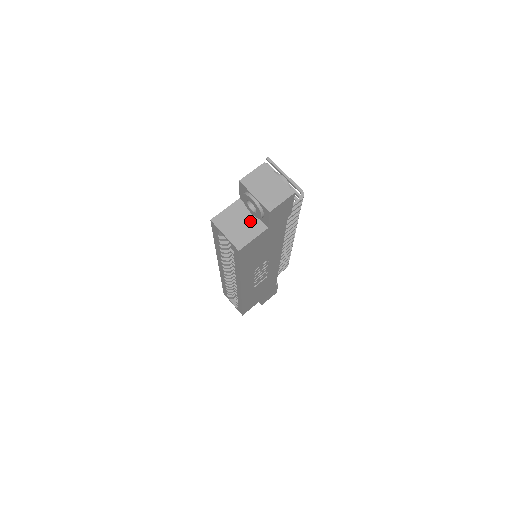
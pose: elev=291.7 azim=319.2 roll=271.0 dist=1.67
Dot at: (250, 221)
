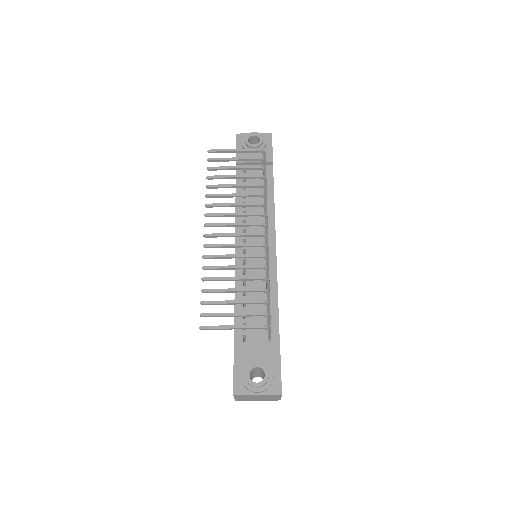
Dot at: occluded
